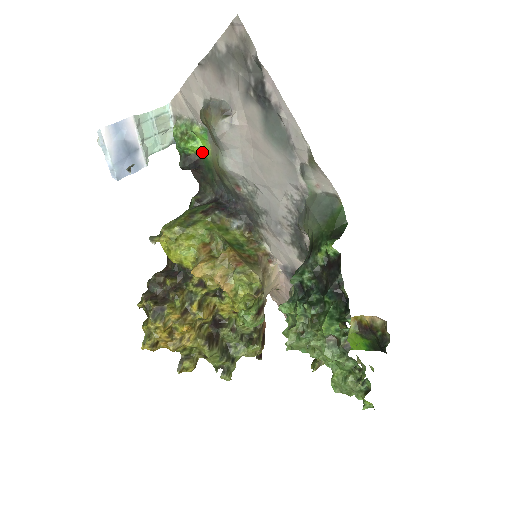
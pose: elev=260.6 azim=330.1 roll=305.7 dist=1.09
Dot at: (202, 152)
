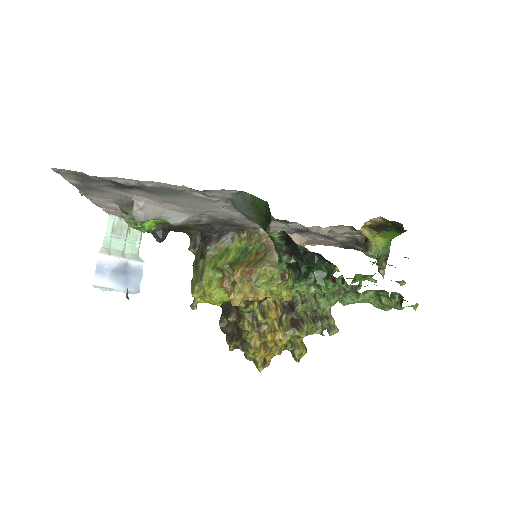
Dot at: (158, 221)
